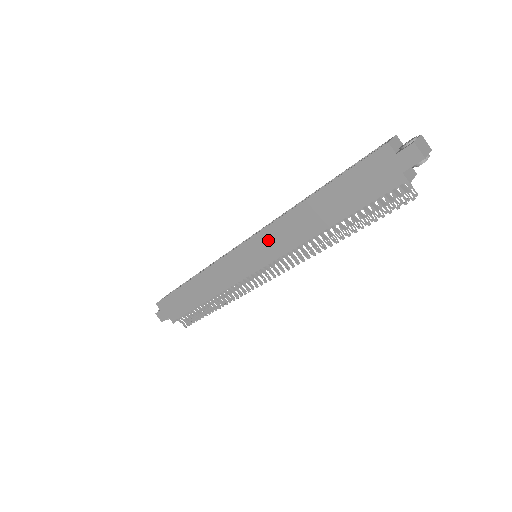
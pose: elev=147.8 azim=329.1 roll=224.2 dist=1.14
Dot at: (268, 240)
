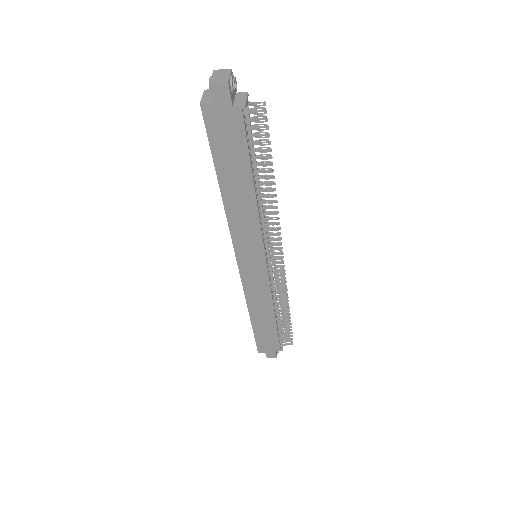
Dot at: (243, 240)
